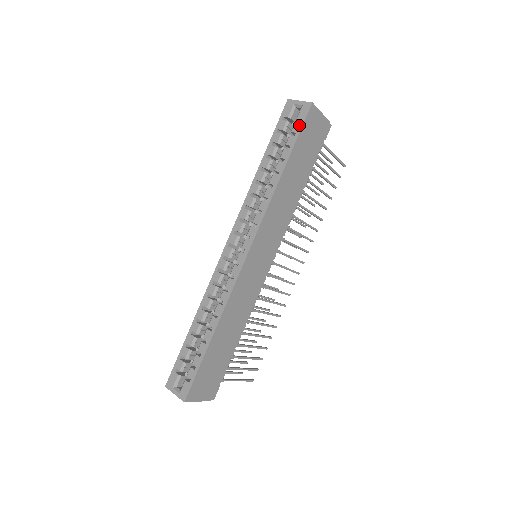
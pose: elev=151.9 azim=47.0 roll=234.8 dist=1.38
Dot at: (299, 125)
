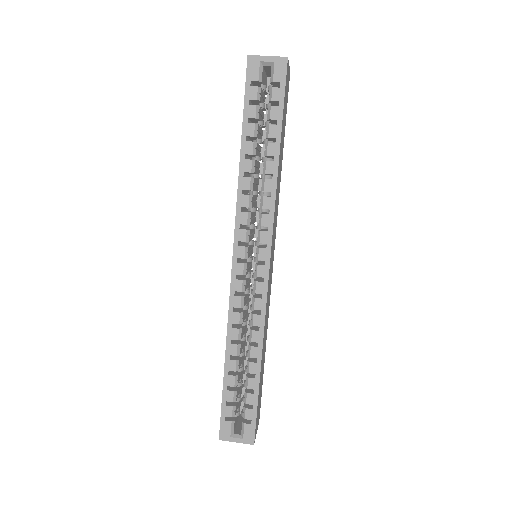
Dot at: (280, 90)
